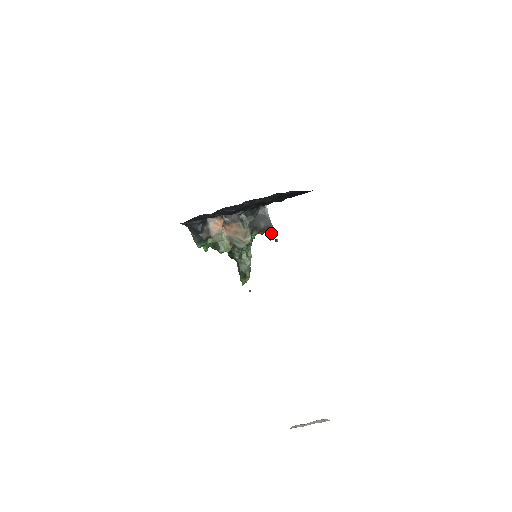
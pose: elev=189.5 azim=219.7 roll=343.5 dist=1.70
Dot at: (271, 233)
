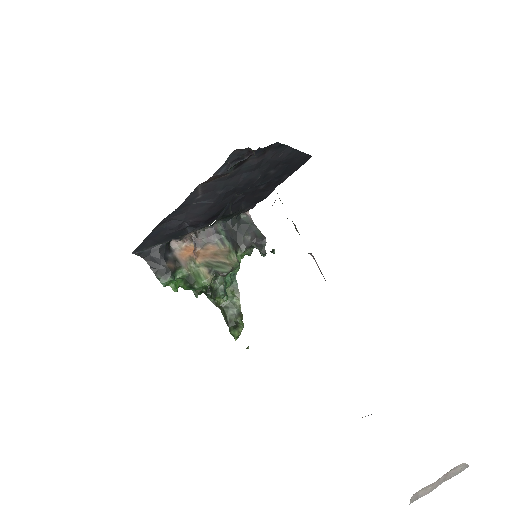
Dot at: (263, 245)
